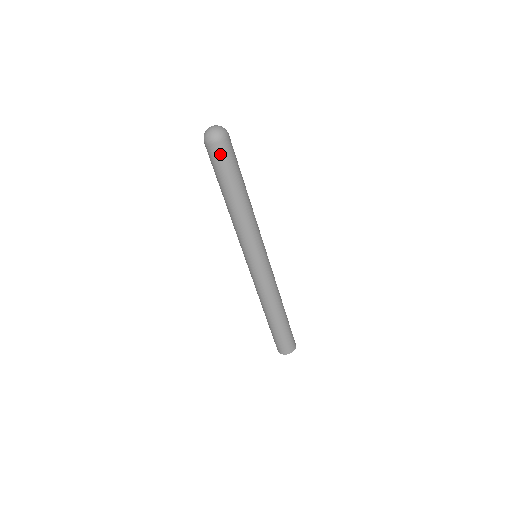
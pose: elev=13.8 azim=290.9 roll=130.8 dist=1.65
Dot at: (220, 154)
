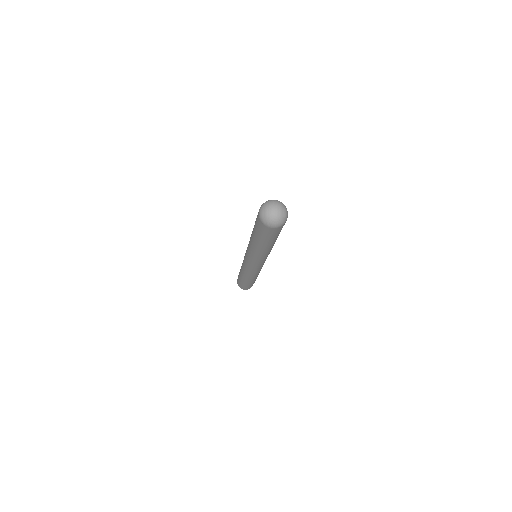
Dot at: (276, 232)
